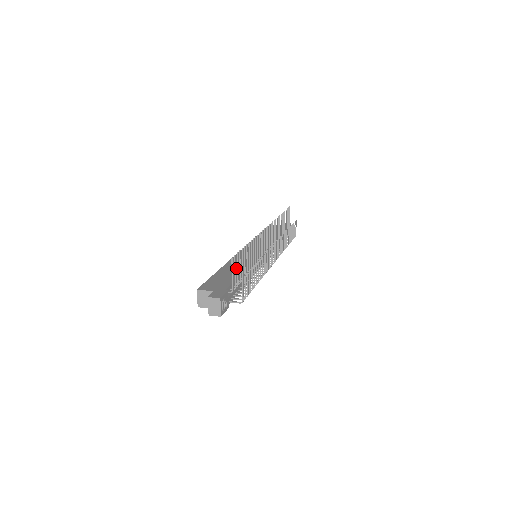
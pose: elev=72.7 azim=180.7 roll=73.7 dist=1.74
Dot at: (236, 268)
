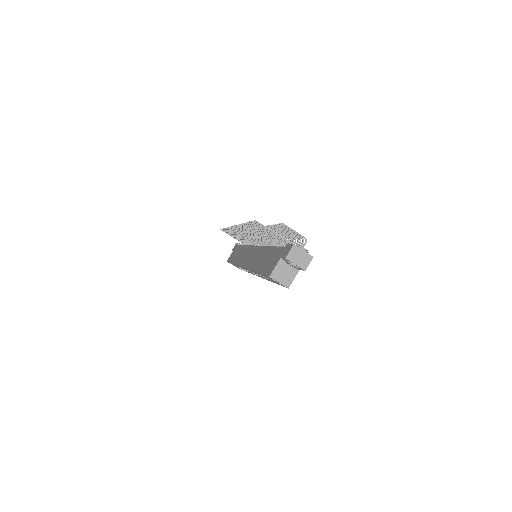
Dot at: (262, 256)
